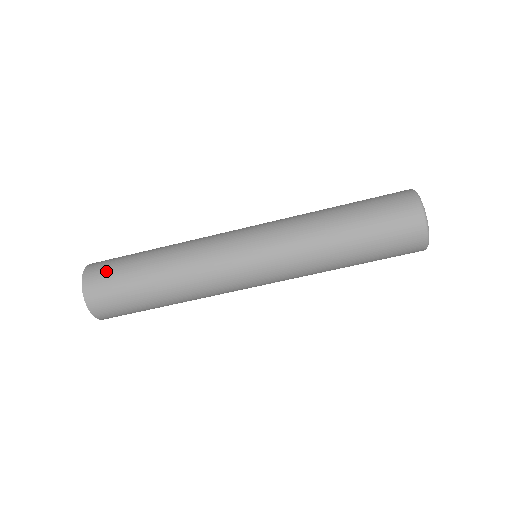
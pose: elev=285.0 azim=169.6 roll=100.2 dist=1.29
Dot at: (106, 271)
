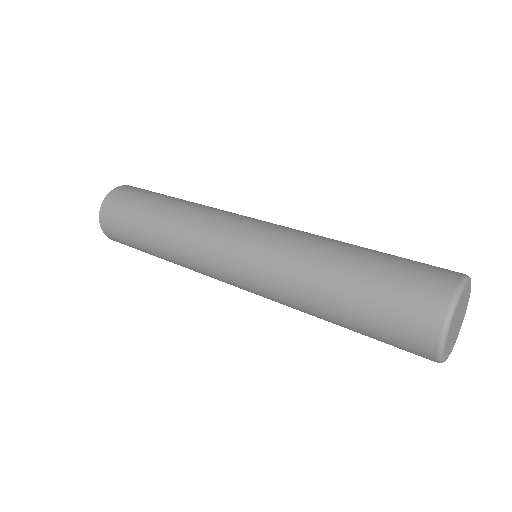
Dot at: (122, 201)
